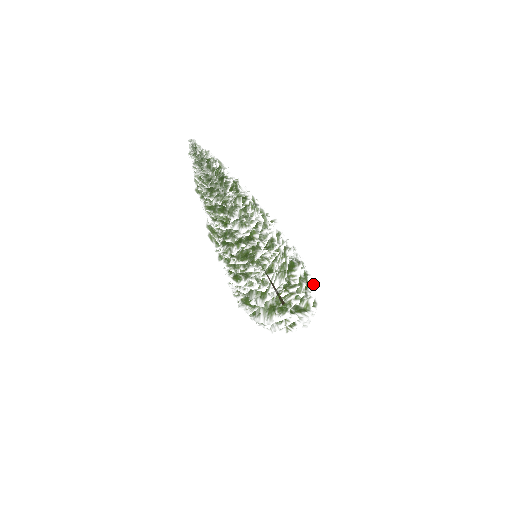
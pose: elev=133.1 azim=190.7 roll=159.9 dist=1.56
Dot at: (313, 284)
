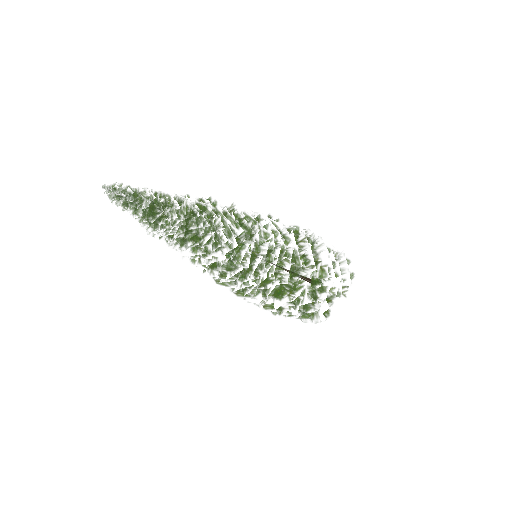
Dot at: (333, 298)
